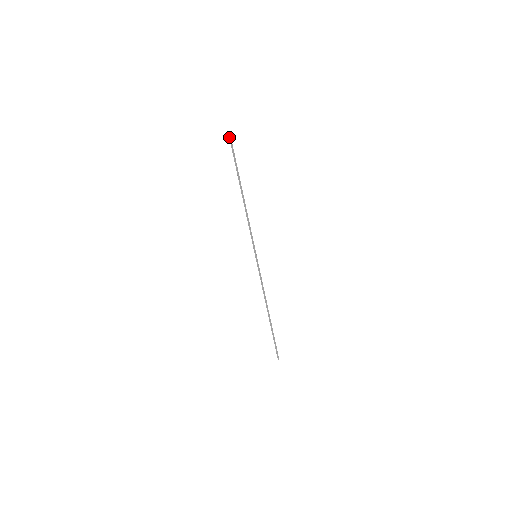
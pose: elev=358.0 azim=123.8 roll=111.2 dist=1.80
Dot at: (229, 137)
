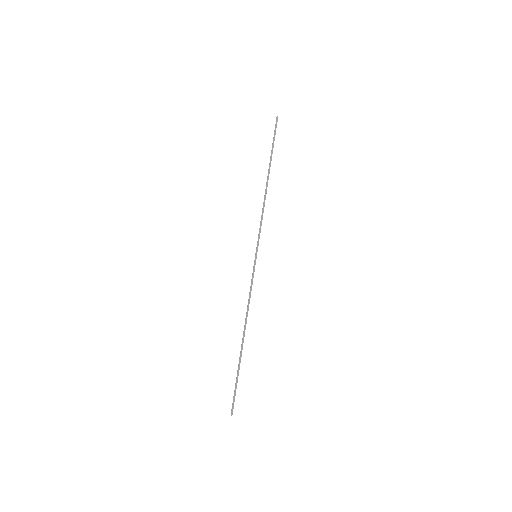
Dot at: (276, 122)
